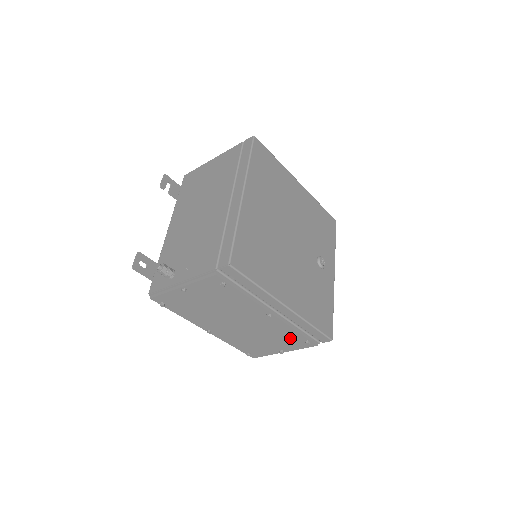
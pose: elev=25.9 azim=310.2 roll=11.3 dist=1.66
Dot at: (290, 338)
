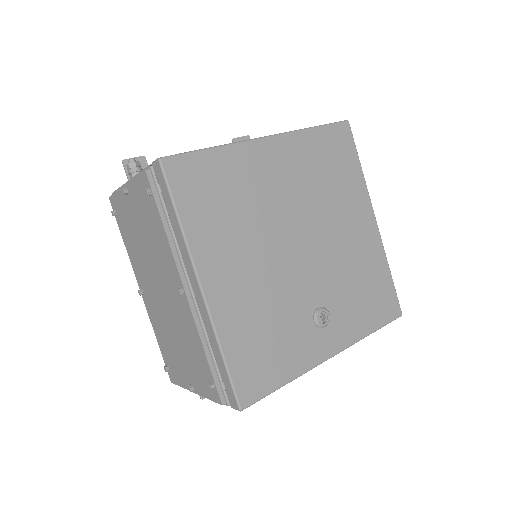
Dot at: (199, 363)
